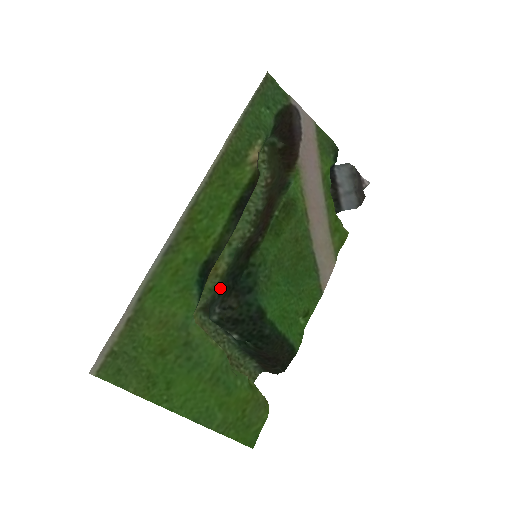
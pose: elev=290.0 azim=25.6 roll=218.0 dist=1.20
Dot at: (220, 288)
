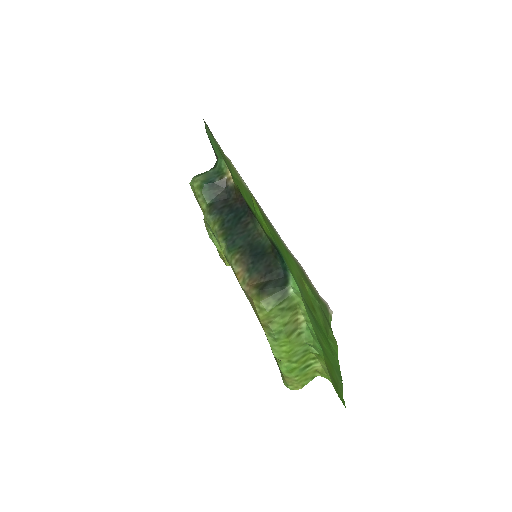
Dot at: occluded
